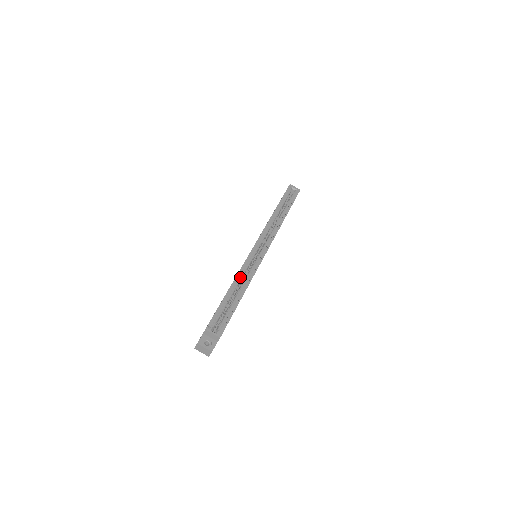
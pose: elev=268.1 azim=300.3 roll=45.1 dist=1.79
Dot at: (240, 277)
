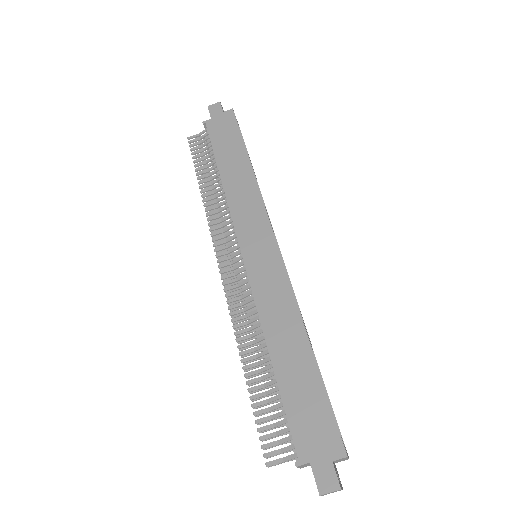
Dot at: (296, 317)
